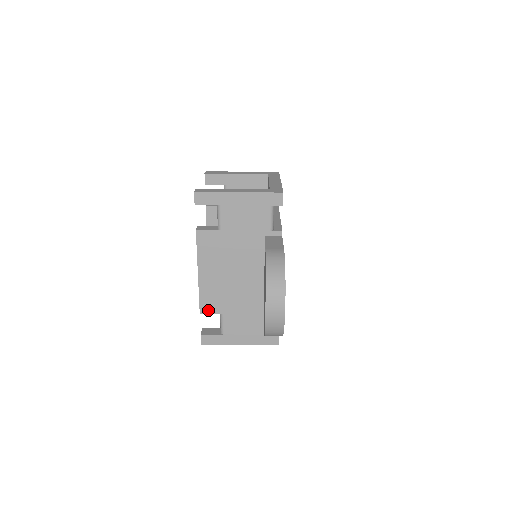
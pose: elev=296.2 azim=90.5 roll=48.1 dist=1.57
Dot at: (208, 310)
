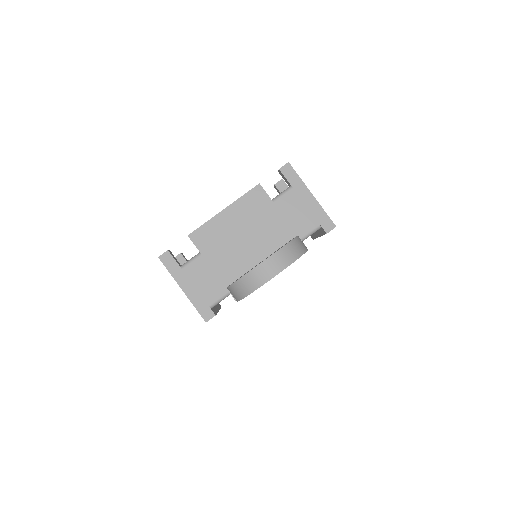
Dot at: (196, 240)
